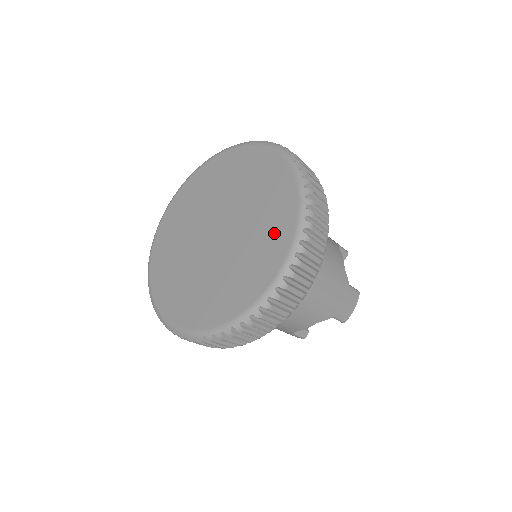
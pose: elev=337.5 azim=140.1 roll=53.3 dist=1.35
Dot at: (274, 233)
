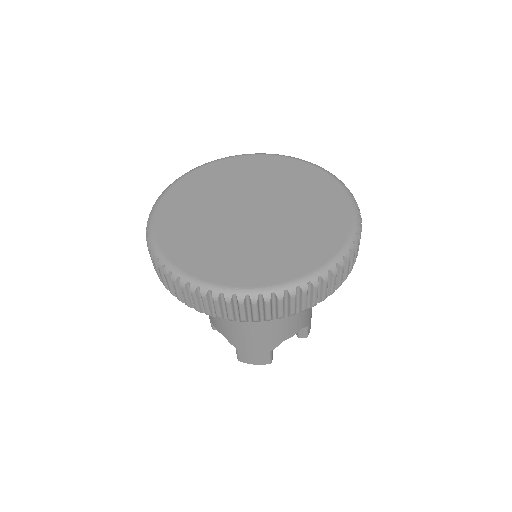
Dot at: (327, 201)
